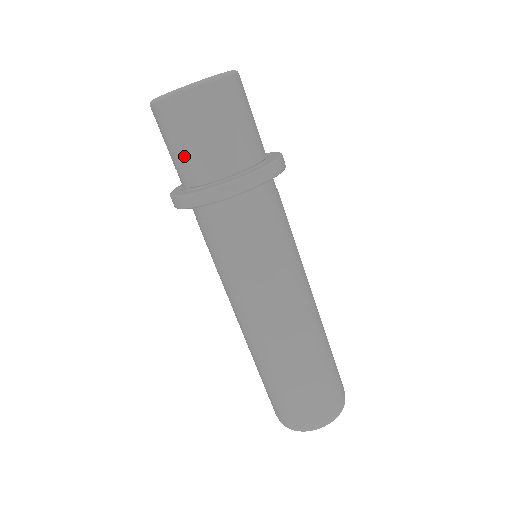
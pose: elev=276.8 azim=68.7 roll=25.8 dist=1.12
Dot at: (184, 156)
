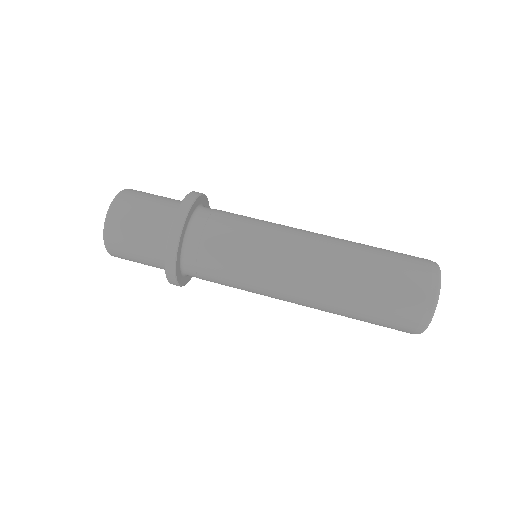
Dot at: (145, 259)
